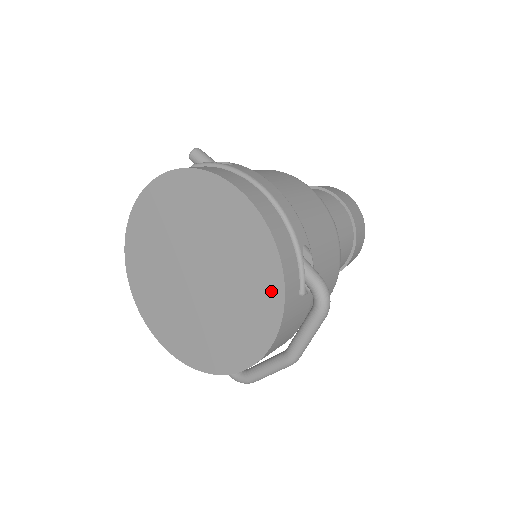
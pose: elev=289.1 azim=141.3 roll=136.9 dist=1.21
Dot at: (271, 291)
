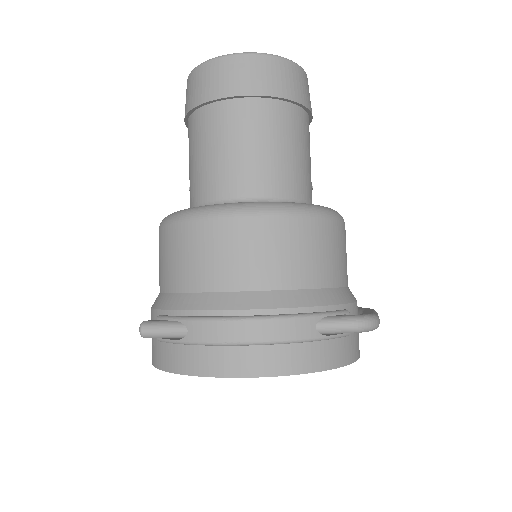
Dot at: occluded
